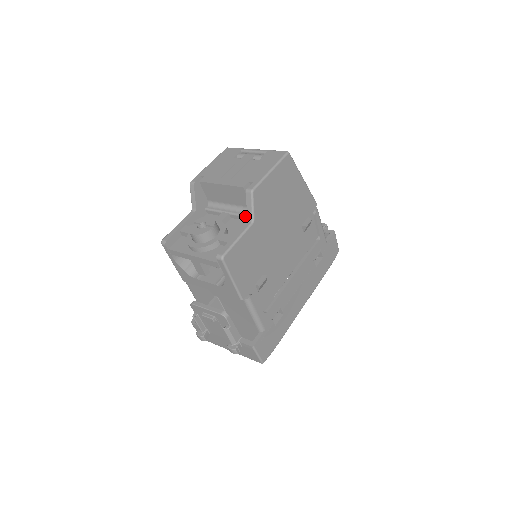
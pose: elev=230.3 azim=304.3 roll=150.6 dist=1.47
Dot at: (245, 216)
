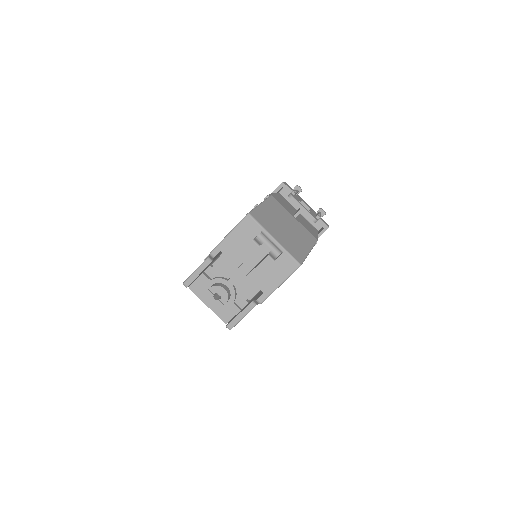
Dot at: occluded
